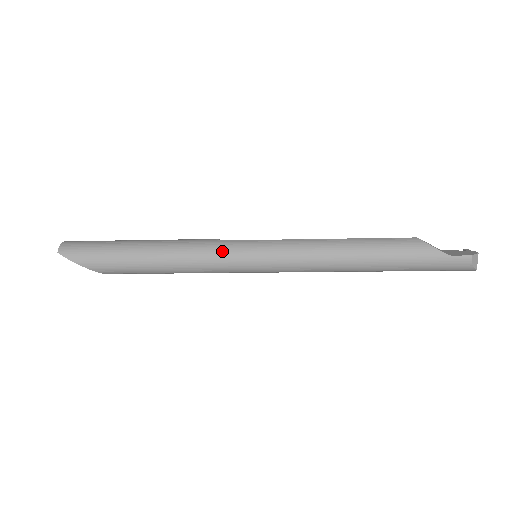
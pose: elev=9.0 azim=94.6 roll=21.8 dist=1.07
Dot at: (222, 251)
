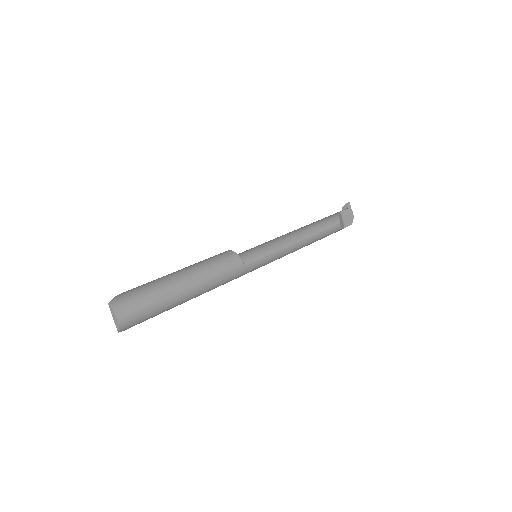
Dot at: occluded
